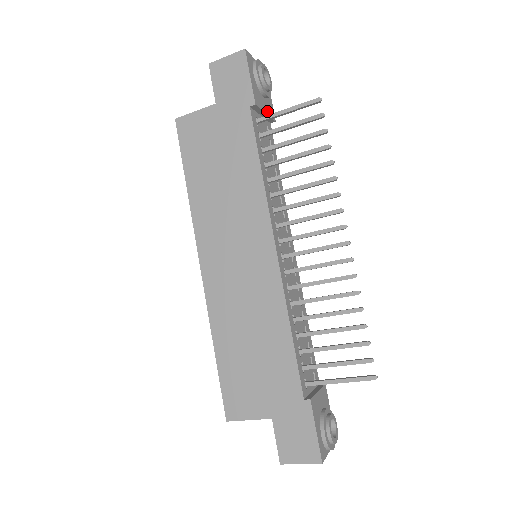
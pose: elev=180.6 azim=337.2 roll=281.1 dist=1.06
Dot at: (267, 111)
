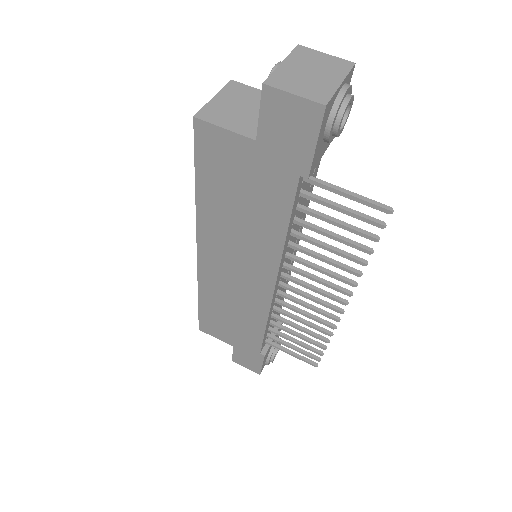
Dot at: (326, 147)
